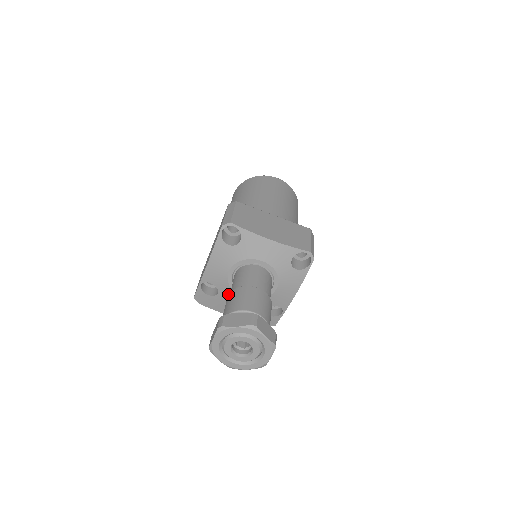
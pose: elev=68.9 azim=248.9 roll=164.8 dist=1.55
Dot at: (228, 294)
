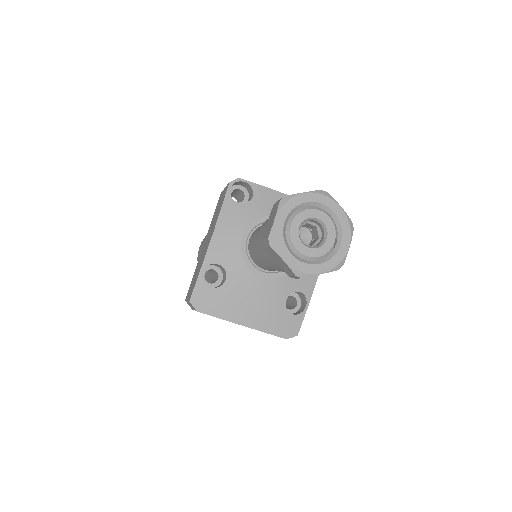
Dot at: (240, 276)
